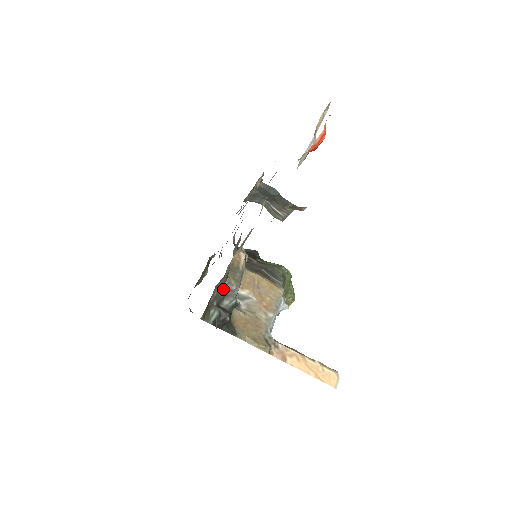
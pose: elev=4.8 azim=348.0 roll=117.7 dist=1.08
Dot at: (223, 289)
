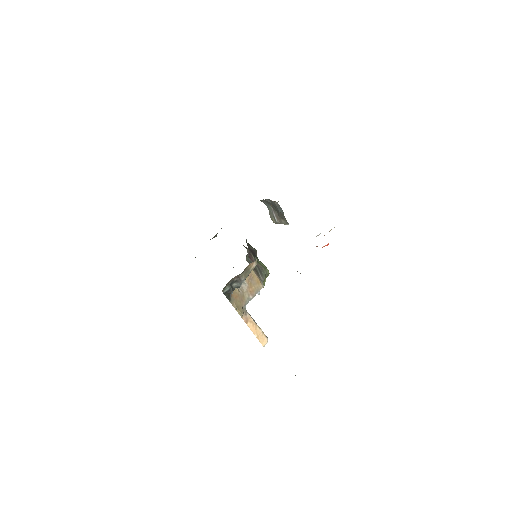
Dot at: (237, 278)
